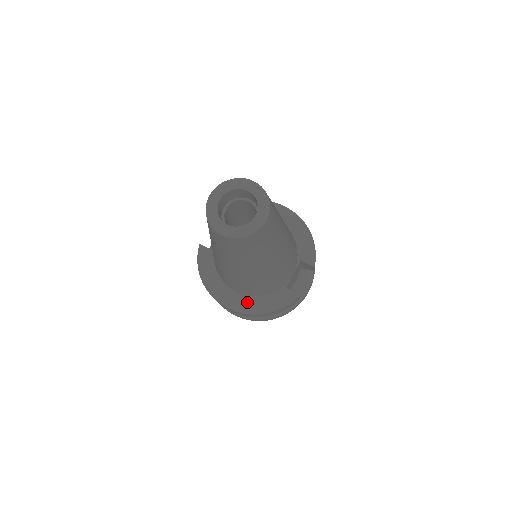
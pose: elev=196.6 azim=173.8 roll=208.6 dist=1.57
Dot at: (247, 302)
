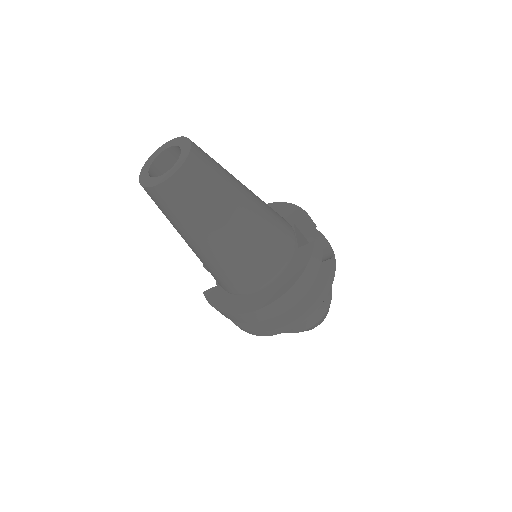
Dot at: (274, 288)
